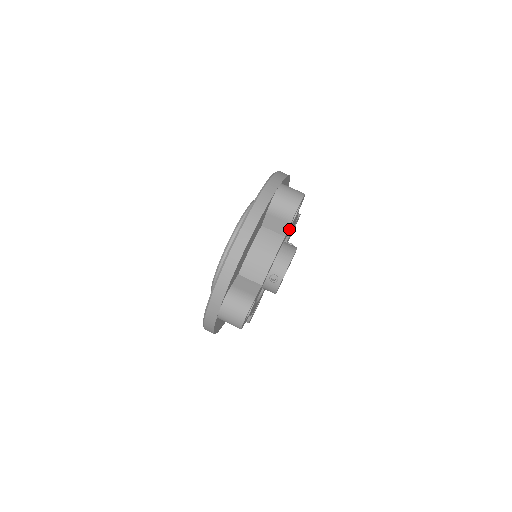
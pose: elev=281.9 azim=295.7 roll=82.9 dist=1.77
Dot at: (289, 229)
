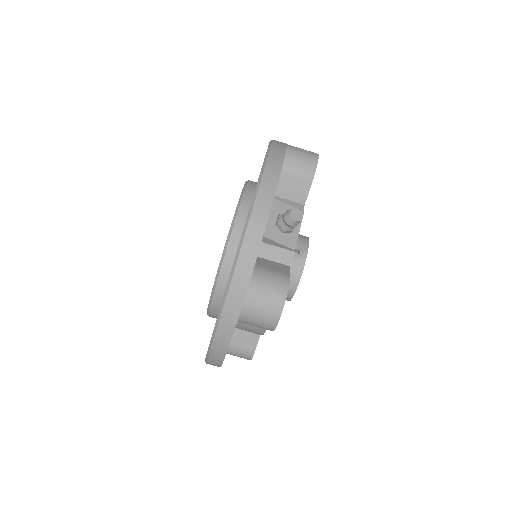
Dot at: occluded
